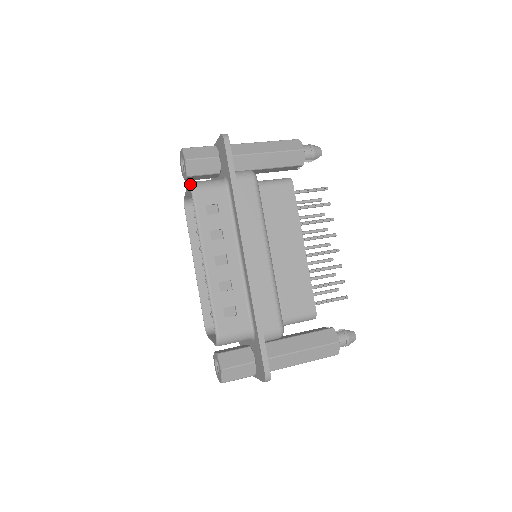
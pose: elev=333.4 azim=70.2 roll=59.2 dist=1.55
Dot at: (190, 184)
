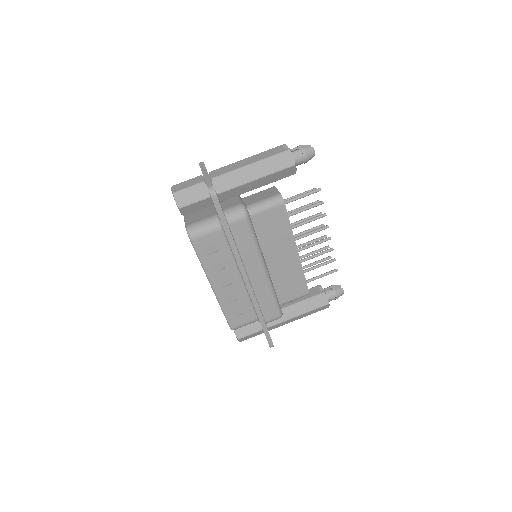
Dot at: (188, 233)
